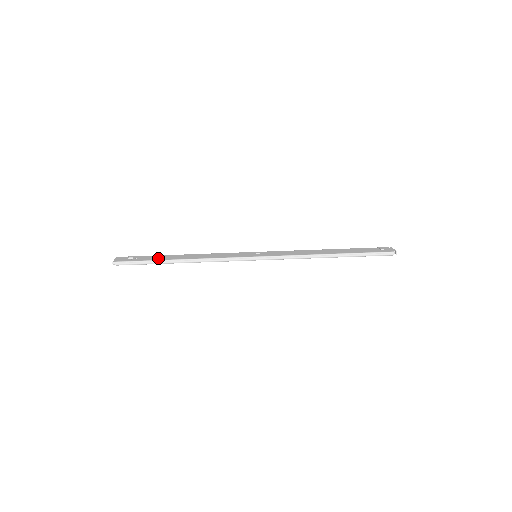
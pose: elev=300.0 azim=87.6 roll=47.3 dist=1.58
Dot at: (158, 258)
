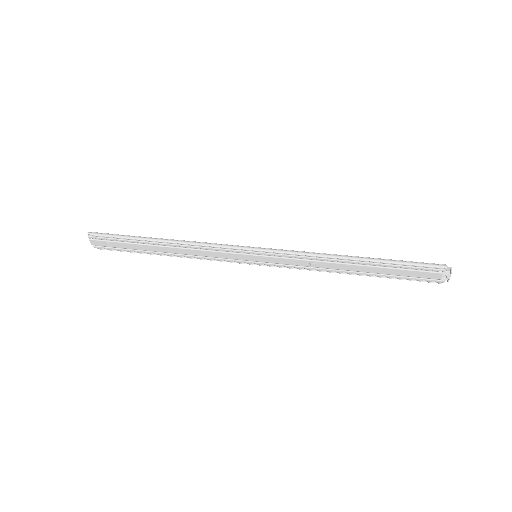
Dot at: (140, 240)
